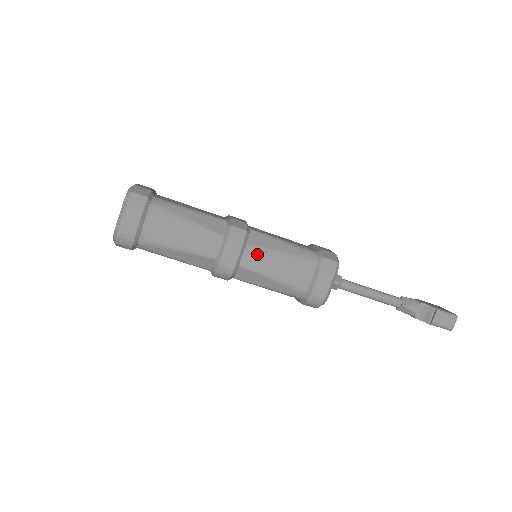
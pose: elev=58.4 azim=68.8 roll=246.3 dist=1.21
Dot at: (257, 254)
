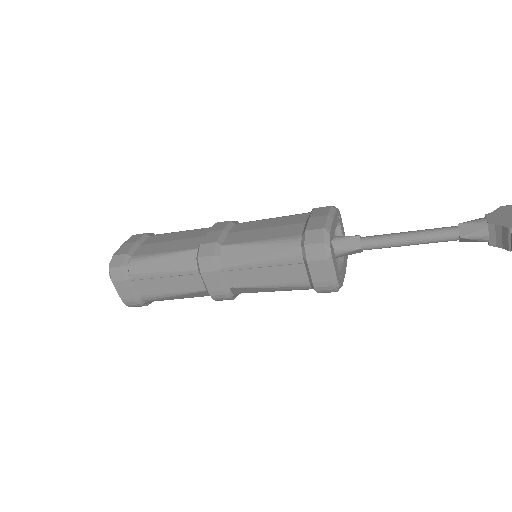
Dot at: (237, 272)
